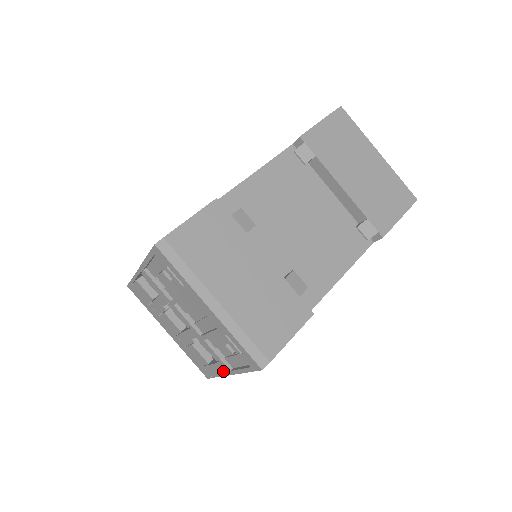
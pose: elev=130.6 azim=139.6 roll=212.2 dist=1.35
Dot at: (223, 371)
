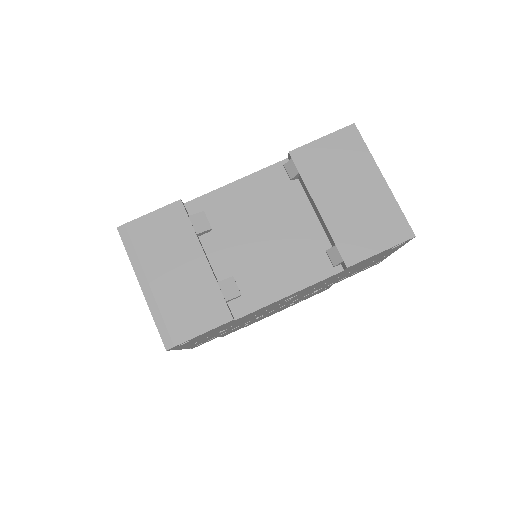
Dot at: occluded
